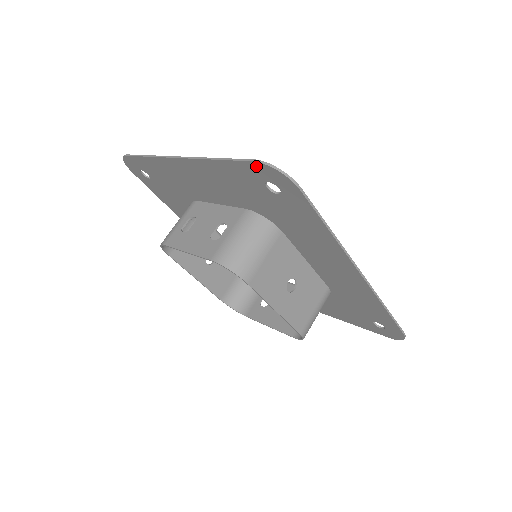
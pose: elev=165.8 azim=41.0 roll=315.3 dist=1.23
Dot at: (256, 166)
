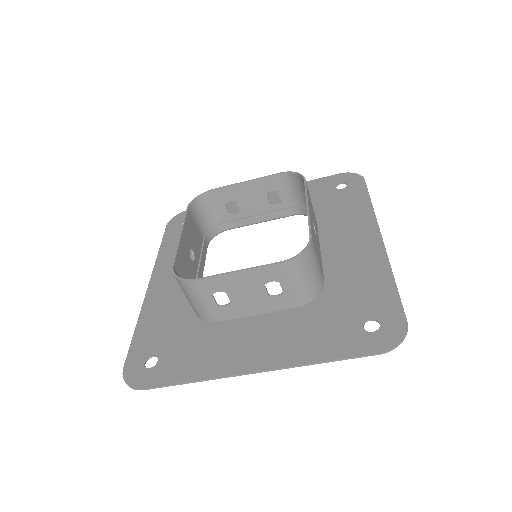
Dot at: (339, 176)
